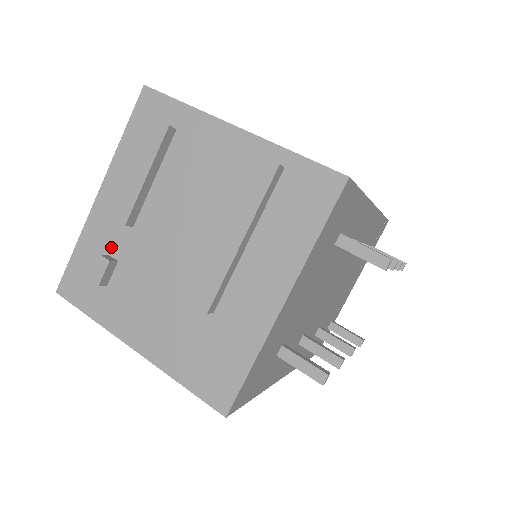
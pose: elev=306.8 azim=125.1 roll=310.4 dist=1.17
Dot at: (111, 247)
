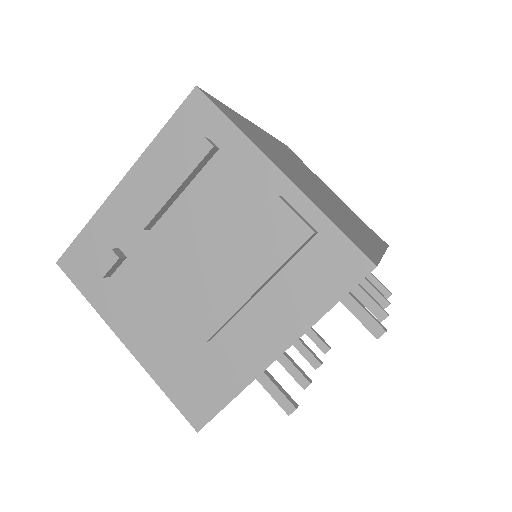
Dot at: (123, 241)
